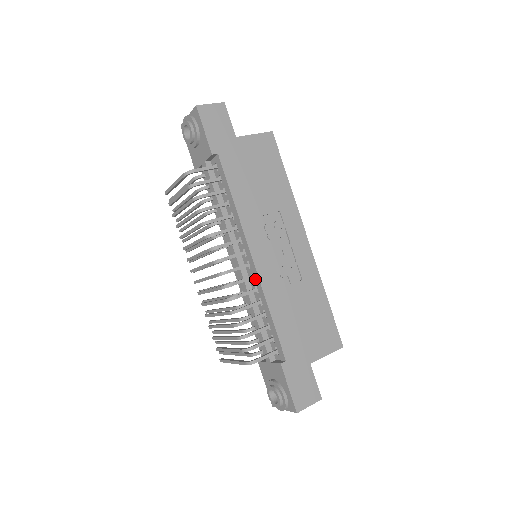
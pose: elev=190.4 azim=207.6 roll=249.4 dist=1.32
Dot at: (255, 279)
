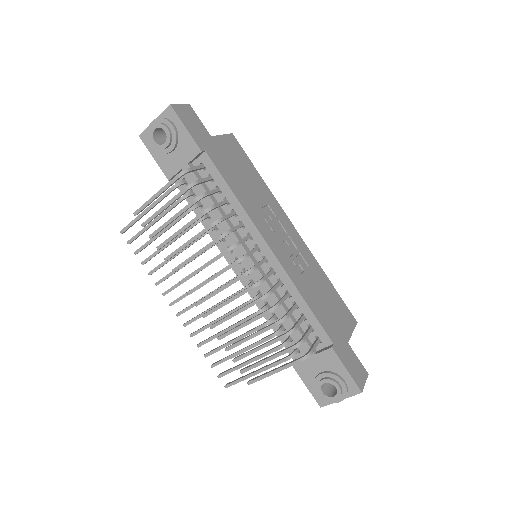
Dot at: (277, 271)
